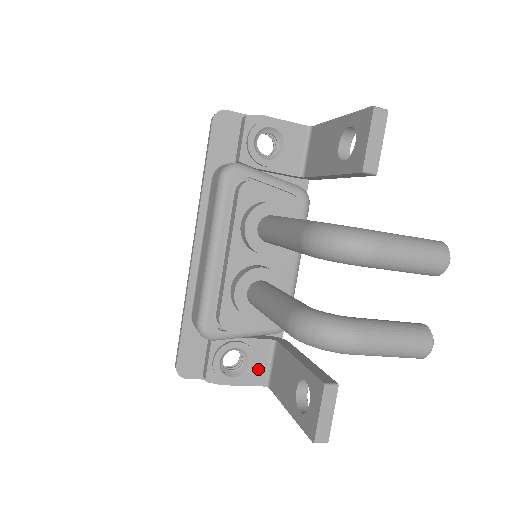
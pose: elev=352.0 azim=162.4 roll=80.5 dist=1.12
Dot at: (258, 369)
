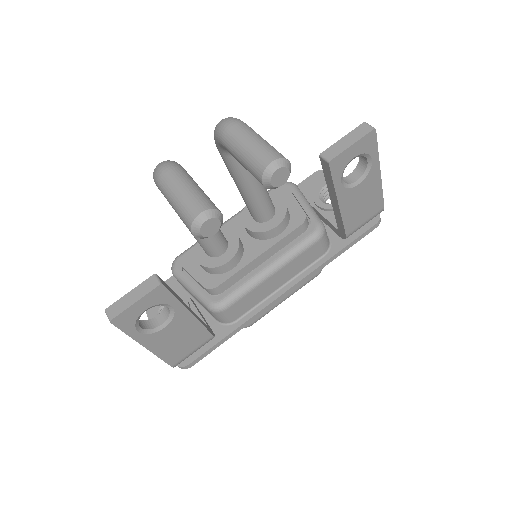
Dot at: occluded
